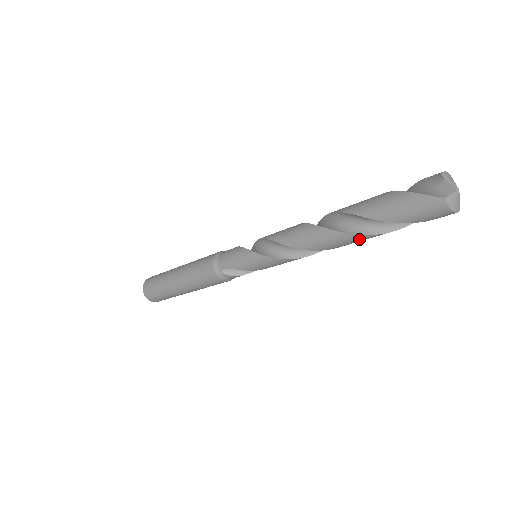
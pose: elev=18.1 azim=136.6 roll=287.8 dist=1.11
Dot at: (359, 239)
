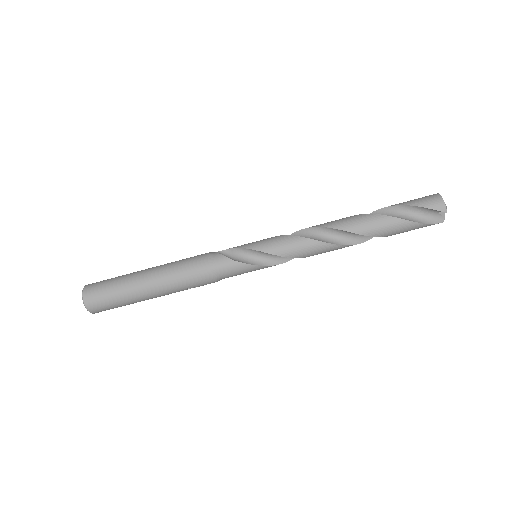
Dot at: (367, 218)
